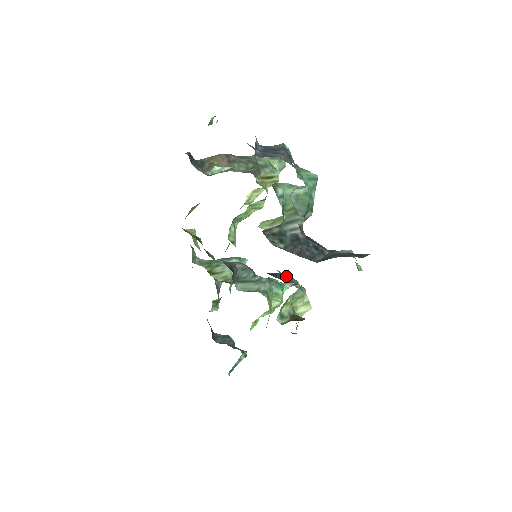
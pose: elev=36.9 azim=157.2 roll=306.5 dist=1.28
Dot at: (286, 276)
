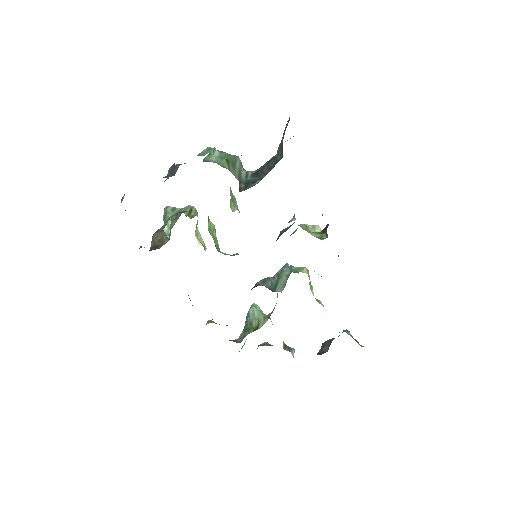
Dot at: (283, 230)
